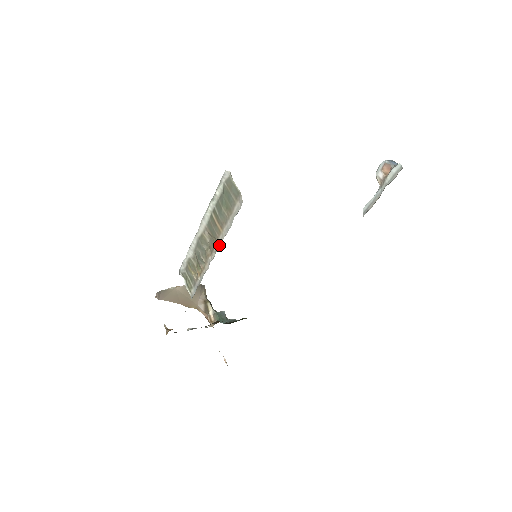
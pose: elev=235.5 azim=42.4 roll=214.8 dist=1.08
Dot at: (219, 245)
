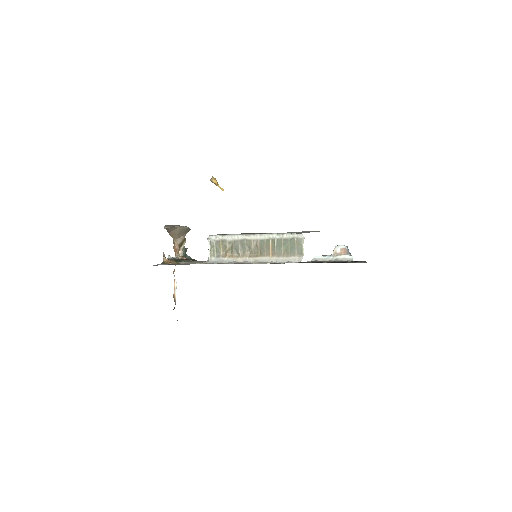
Dot at: (263, 261)
